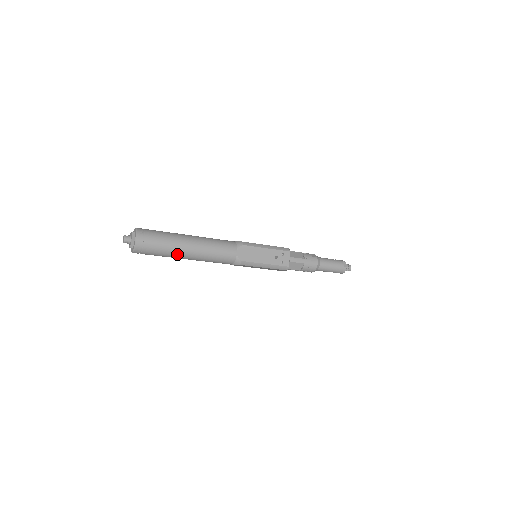
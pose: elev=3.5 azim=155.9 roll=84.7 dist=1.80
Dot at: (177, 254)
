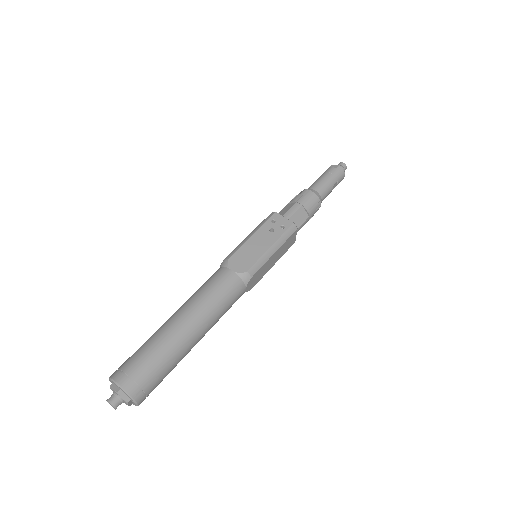
Dot at: (180, 346)
